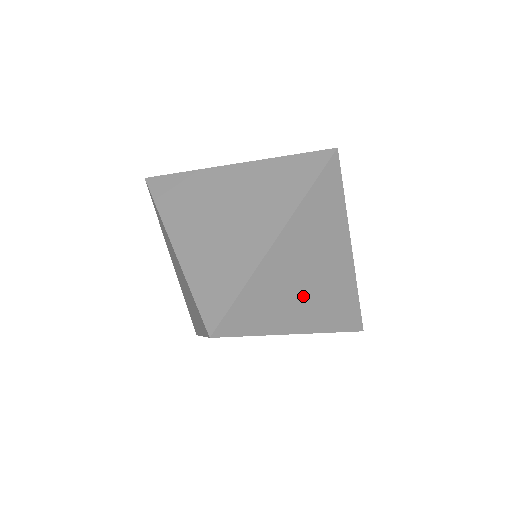
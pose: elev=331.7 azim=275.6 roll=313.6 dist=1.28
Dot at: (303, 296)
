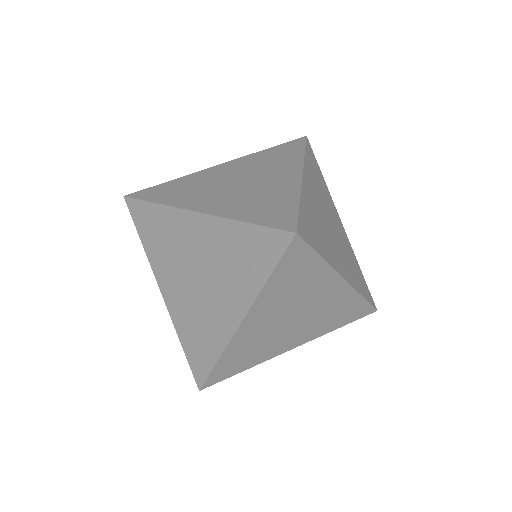
Dot at: (289, 332)
